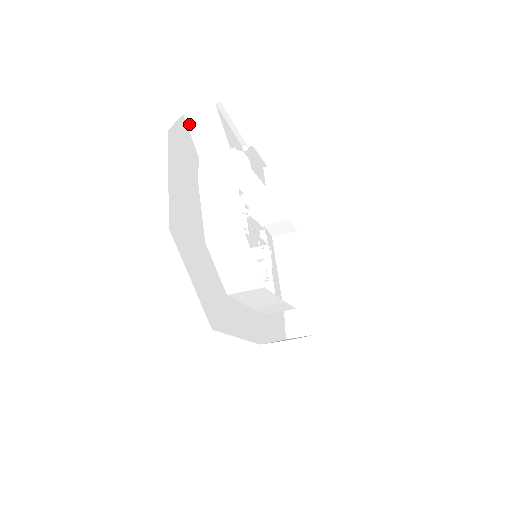
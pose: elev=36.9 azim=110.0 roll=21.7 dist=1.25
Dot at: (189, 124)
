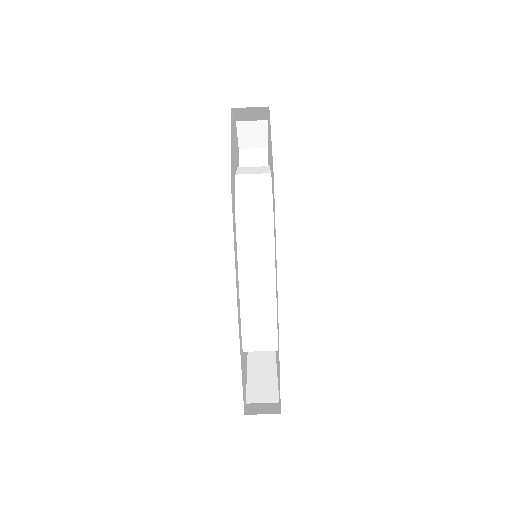
Dot at: (240, 154)
